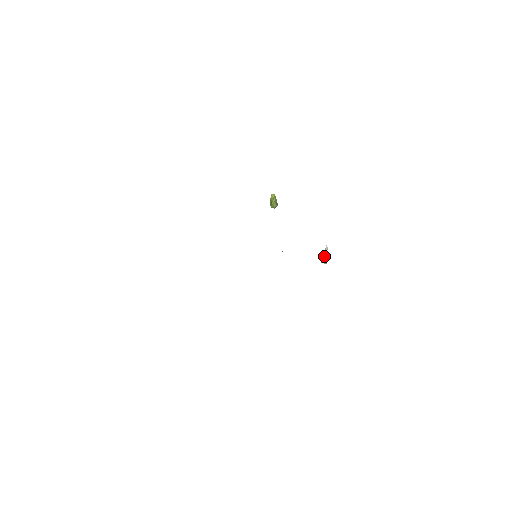
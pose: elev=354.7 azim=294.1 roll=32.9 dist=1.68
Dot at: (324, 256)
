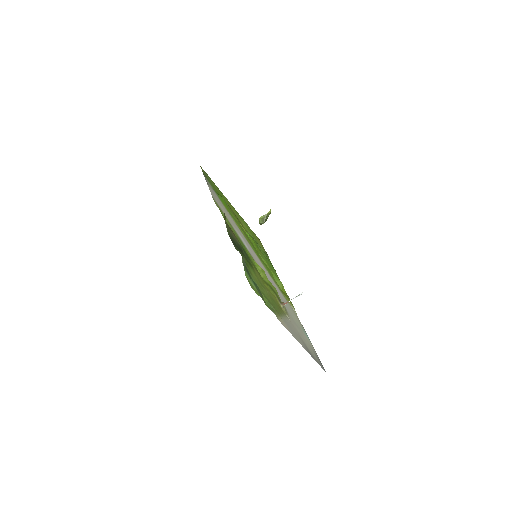
Dot at: (291, 299)
